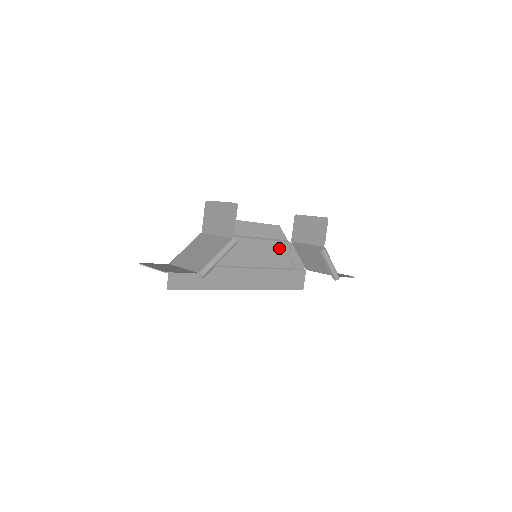
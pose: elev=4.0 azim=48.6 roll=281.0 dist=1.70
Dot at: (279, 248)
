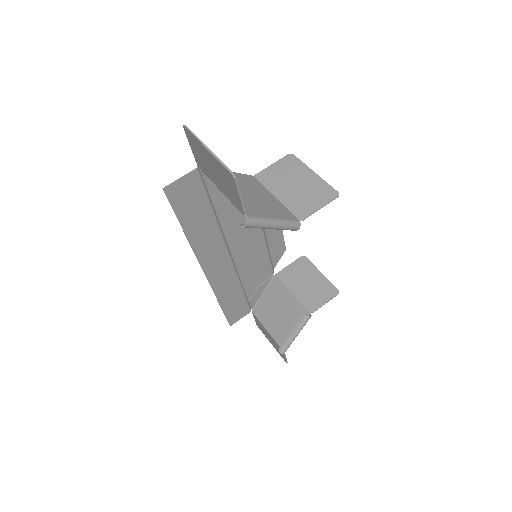
Dot at: (264, 269)
